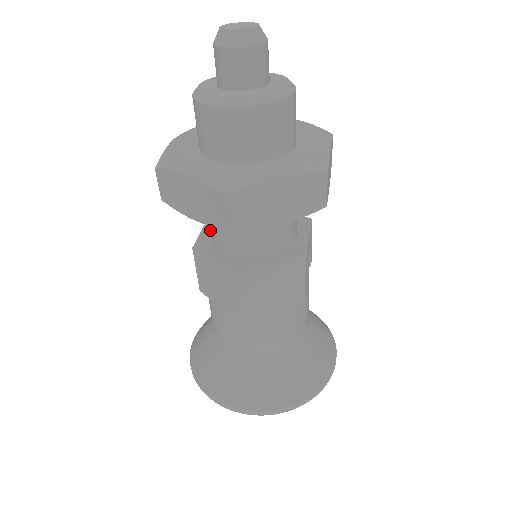
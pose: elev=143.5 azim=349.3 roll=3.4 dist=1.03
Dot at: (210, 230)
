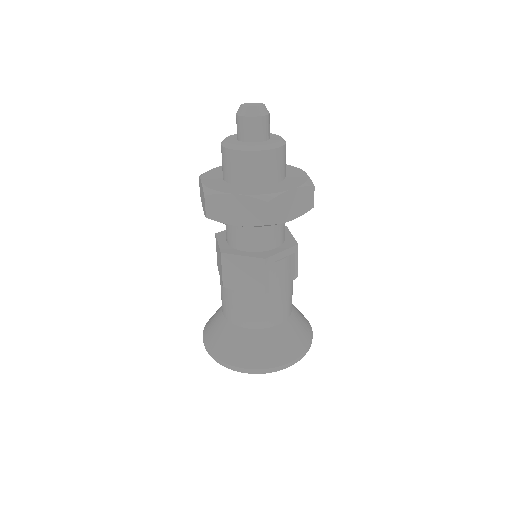
Dot at: occluded
